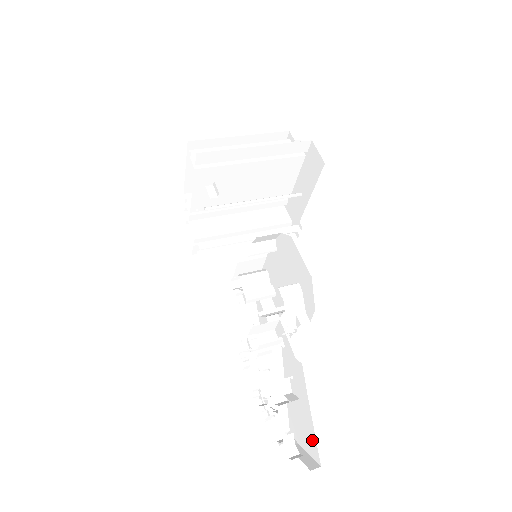
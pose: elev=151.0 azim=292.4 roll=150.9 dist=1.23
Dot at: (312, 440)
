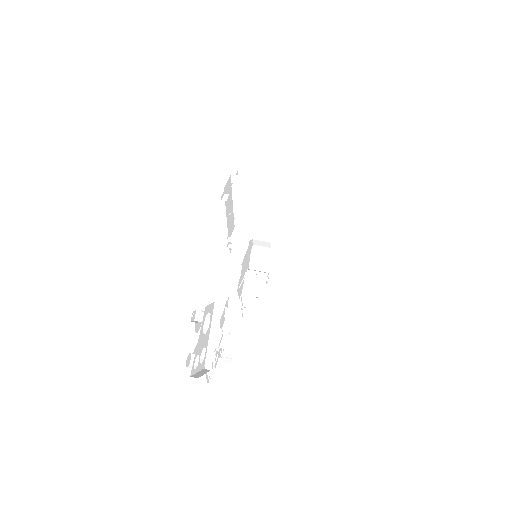
Dot at: occluded
